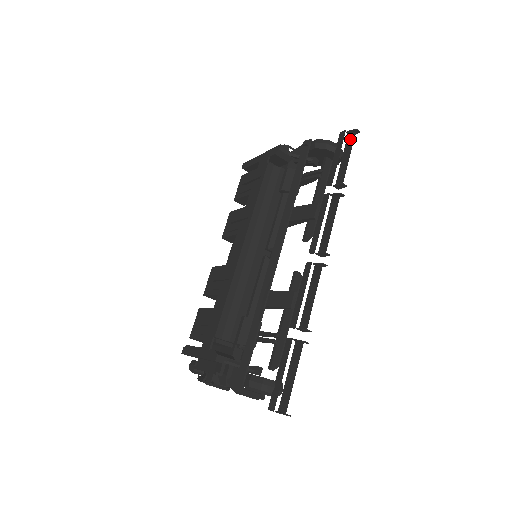
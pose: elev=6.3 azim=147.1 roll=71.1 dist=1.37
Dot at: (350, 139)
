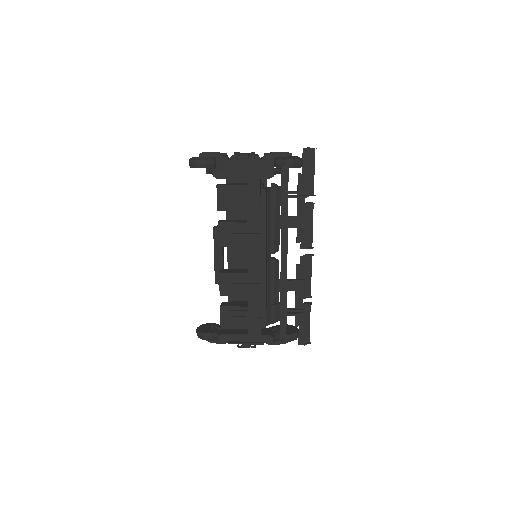
Dot at: (311, 154)
